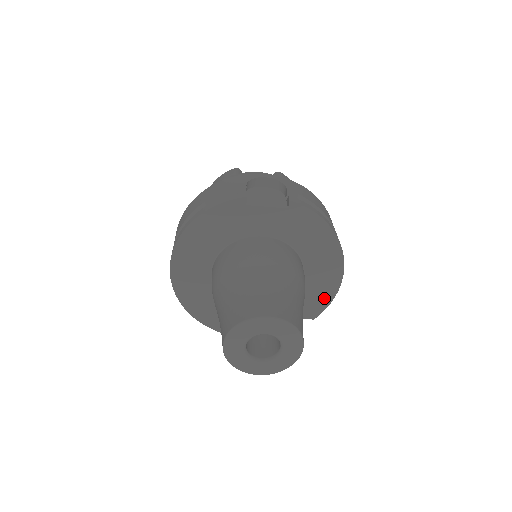
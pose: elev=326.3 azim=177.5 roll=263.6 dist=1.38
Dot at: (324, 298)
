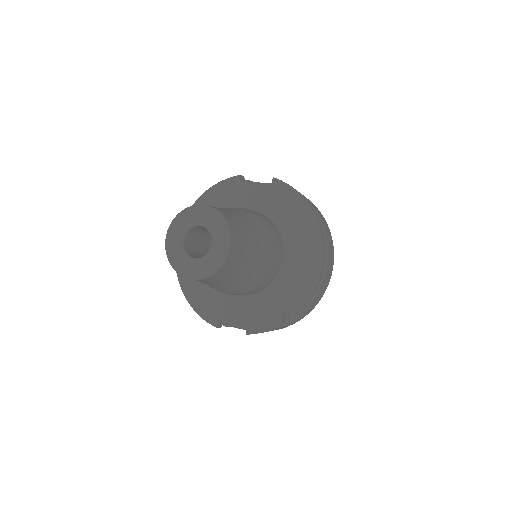
Dot at: (305, 286)
